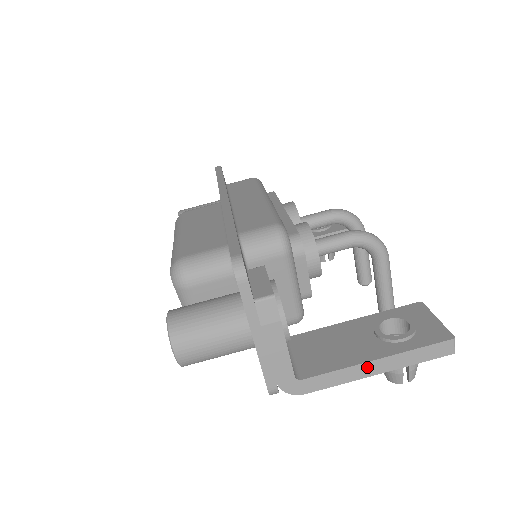
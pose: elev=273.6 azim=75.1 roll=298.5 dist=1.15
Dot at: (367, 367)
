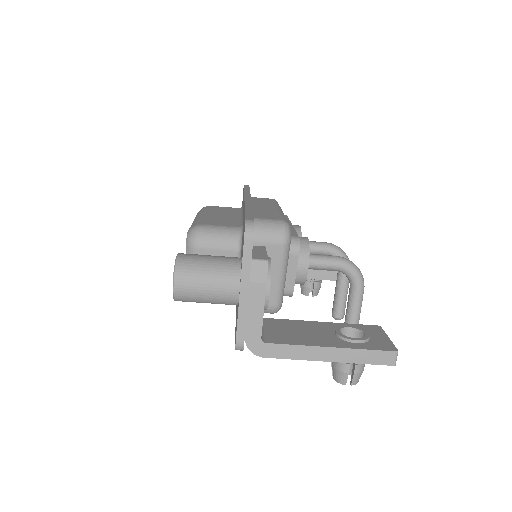
Dot at: (321, 351)
